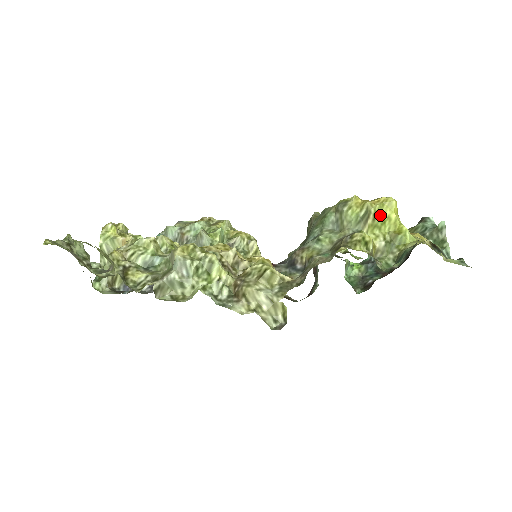
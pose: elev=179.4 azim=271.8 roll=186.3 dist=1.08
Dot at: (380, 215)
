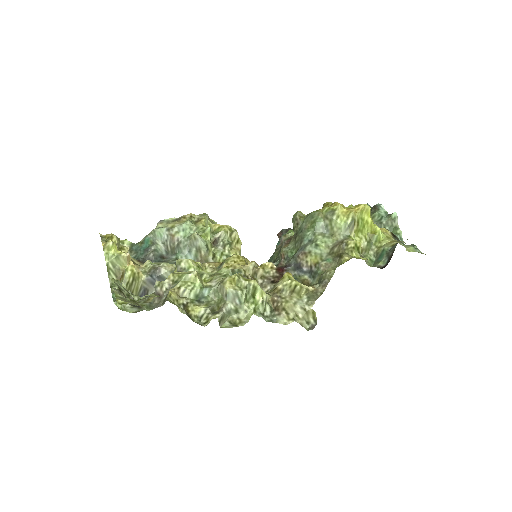
Dot at: (361, 221)
